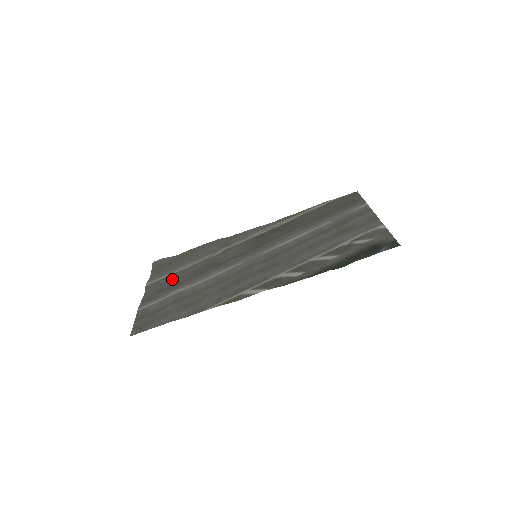
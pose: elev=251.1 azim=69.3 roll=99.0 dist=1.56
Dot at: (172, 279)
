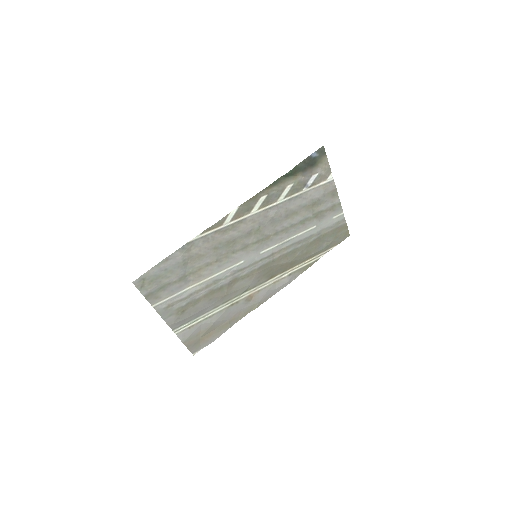
Dot at: (195, 314)
